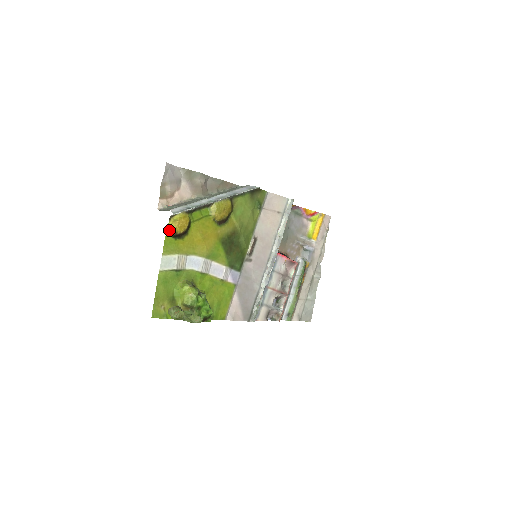
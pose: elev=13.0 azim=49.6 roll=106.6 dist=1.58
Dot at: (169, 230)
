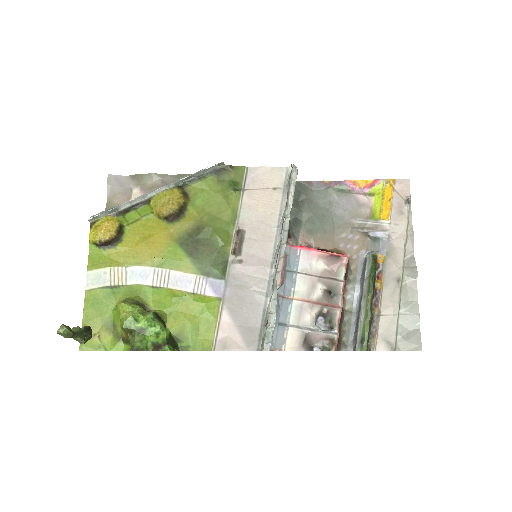
Dot at: (91, 240)
